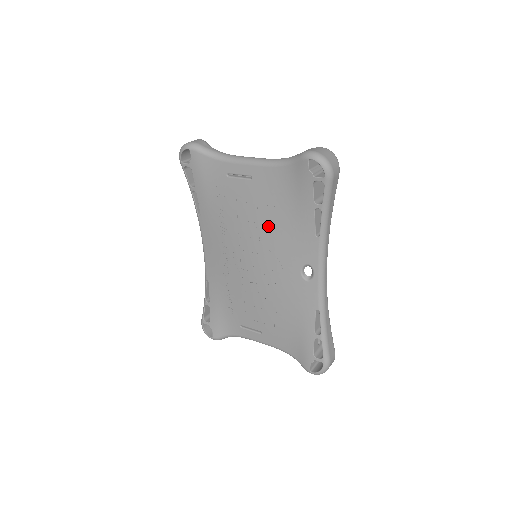
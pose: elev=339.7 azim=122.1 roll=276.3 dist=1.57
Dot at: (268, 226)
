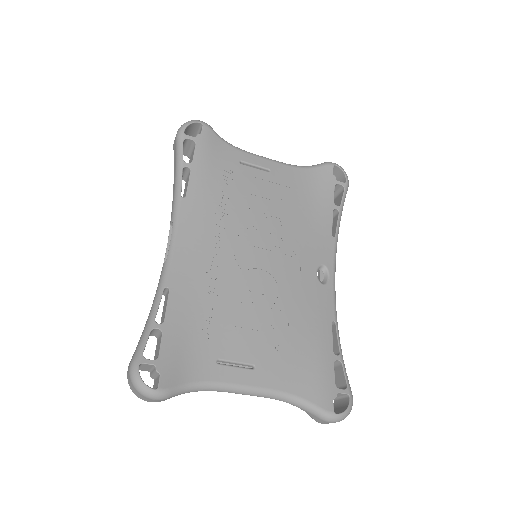
Dot at: (285, 217)
